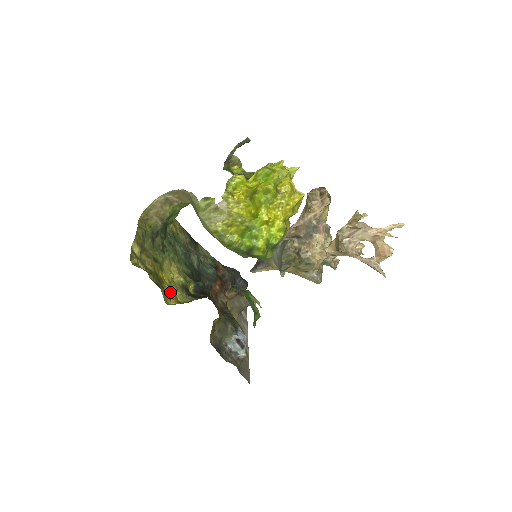
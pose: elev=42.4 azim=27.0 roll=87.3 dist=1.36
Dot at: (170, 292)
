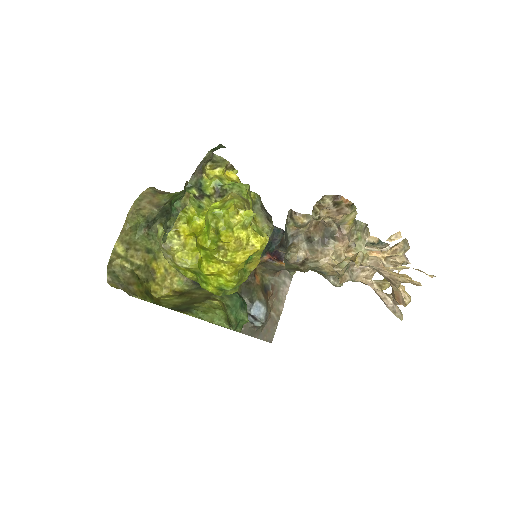
Dot at: (163, 281)
